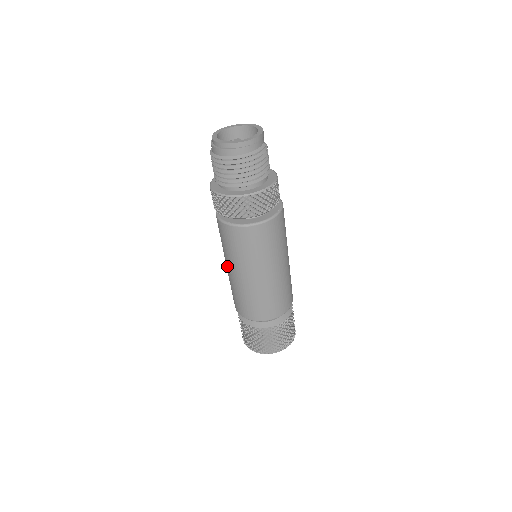
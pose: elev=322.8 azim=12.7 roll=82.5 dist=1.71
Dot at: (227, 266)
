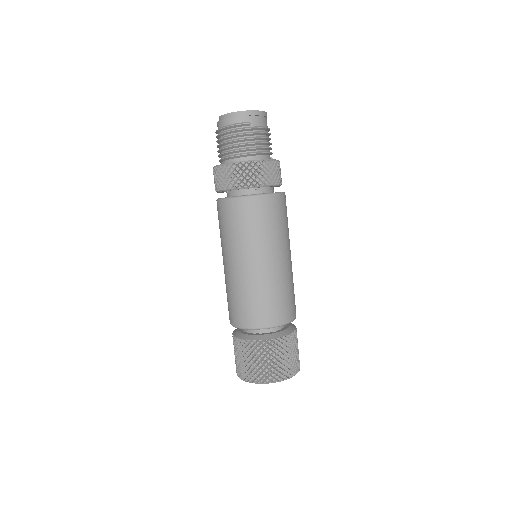
Dot at: occluded
